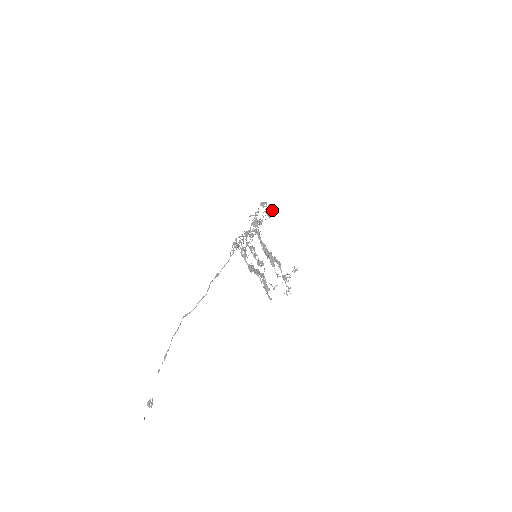
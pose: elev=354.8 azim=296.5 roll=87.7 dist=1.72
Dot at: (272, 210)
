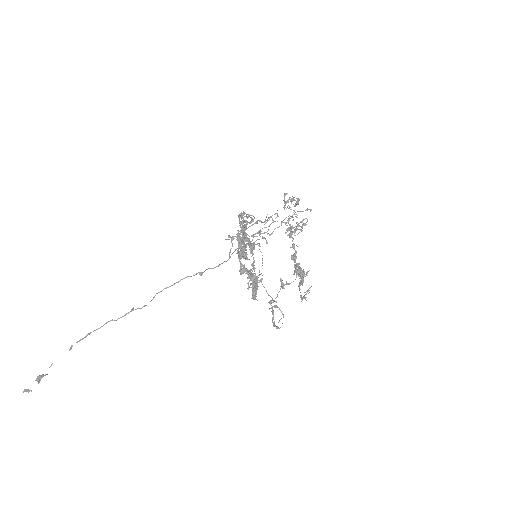
Dot at: (292, 201)
